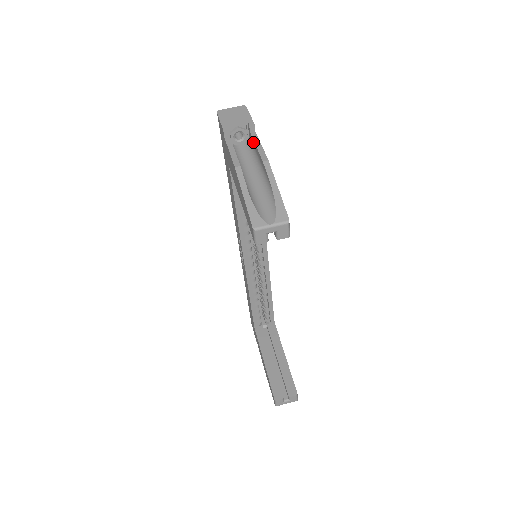
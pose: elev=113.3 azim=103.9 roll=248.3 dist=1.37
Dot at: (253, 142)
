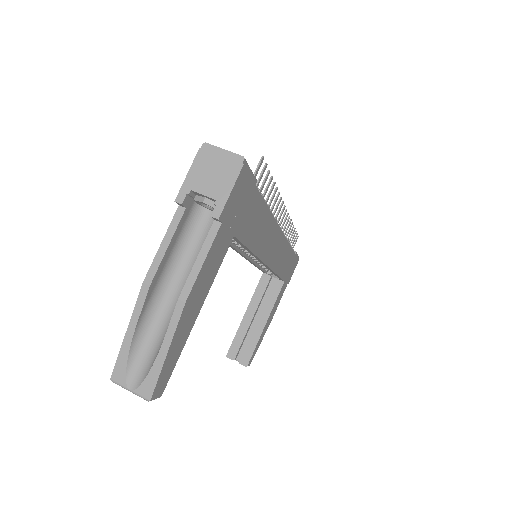
Dot at: (206, 241)
